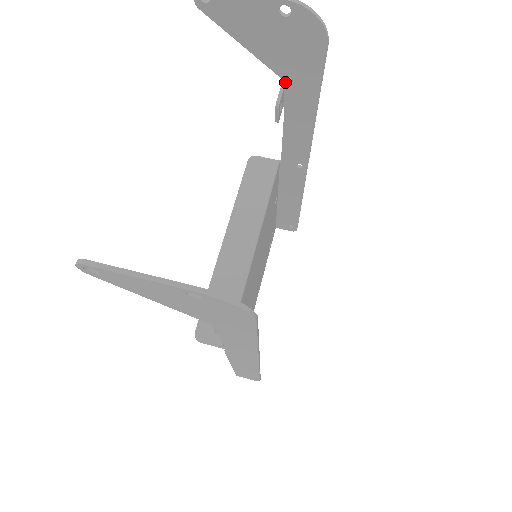
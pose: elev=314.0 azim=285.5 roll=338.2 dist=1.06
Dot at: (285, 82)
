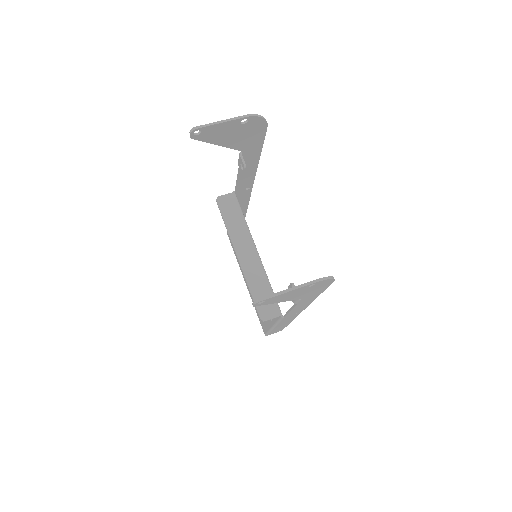
Dot at: (242, 151)
